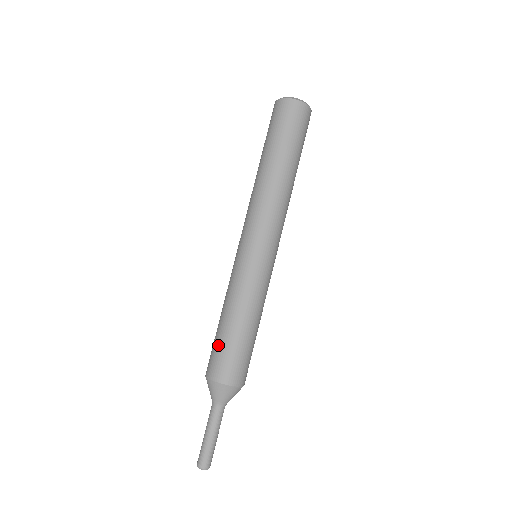
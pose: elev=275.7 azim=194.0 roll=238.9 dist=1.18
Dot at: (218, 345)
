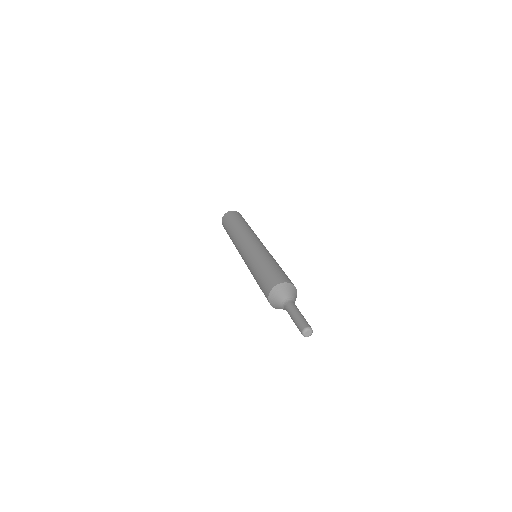
Dot at: (261, 284)
